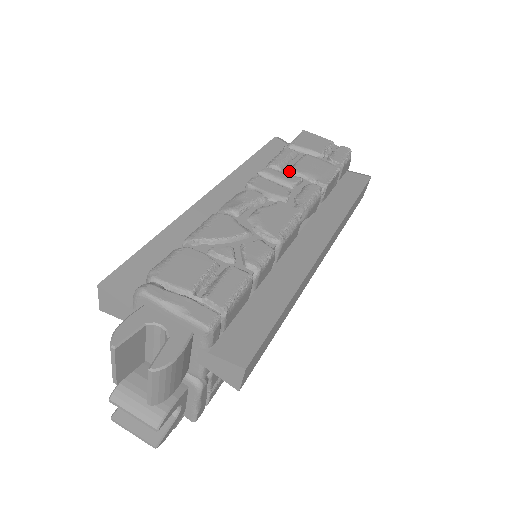
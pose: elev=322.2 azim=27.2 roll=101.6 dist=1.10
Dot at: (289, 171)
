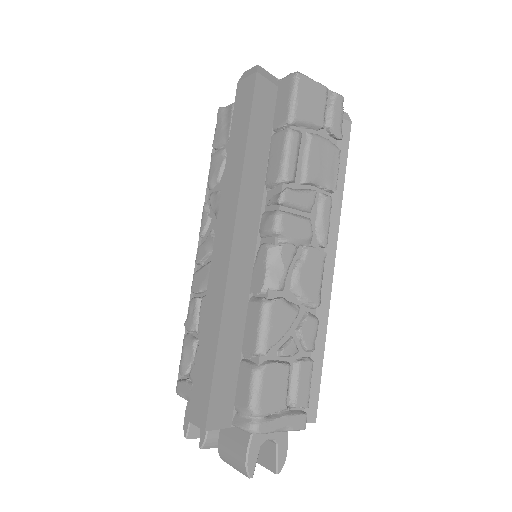
Dot at: (303, 183)
